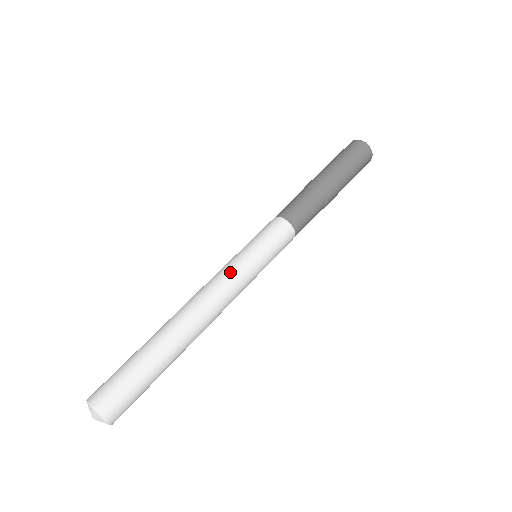
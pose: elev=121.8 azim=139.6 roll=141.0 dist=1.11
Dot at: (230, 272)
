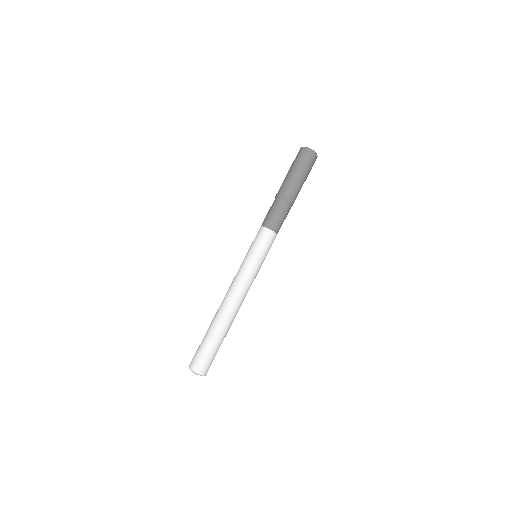
Dot at: (252, 279)
